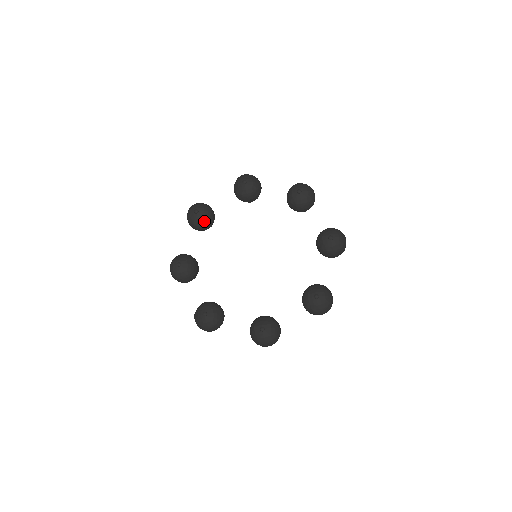
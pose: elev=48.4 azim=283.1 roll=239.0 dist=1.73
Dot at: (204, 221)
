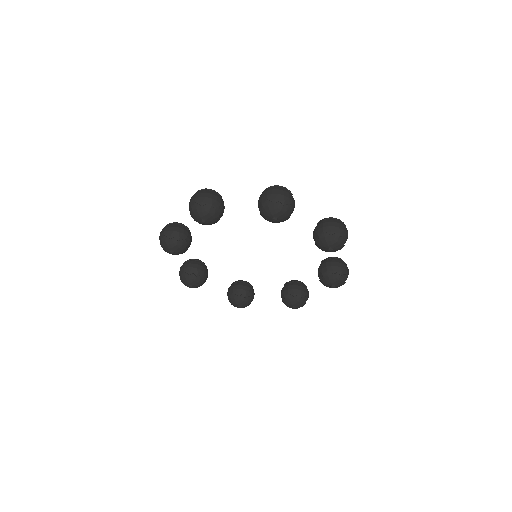
Dot at: (185, 251)
